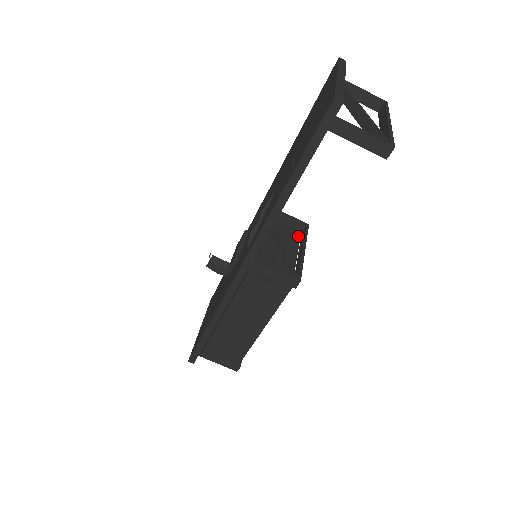
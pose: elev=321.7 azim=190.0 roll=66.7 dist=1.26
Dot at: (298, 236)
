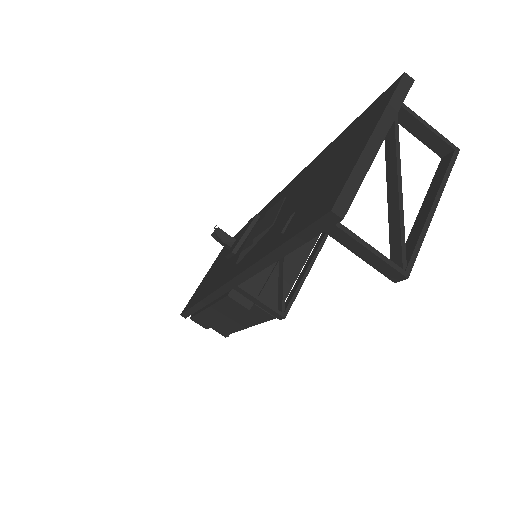
Dot at: (314, 239)
